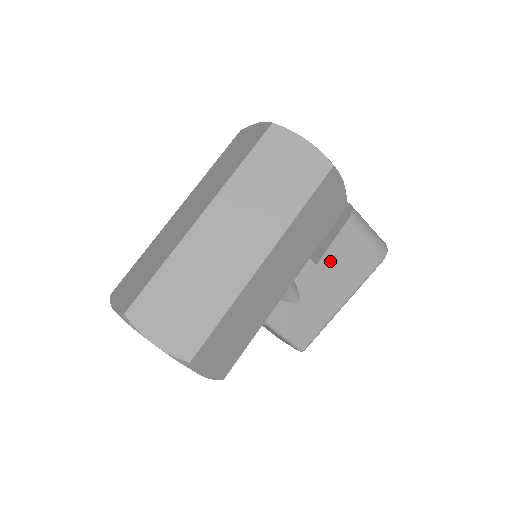
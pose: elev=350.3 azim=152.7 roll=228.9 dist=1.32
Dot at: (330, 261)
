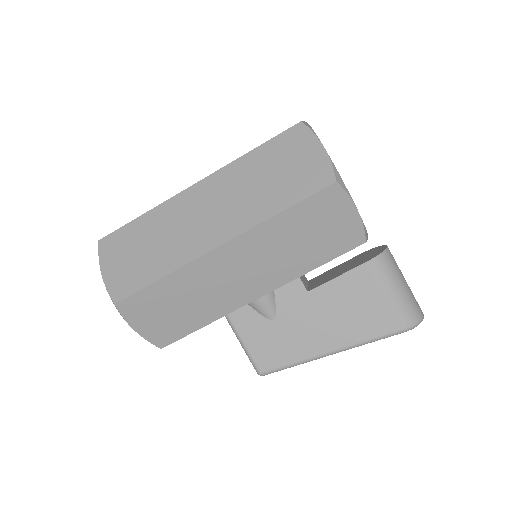
Dot at: (327, 296)
